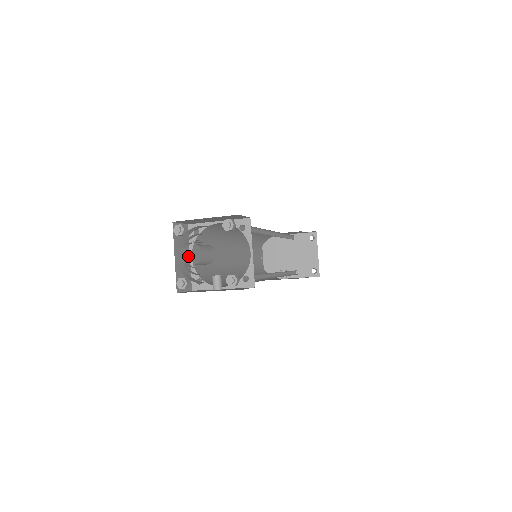
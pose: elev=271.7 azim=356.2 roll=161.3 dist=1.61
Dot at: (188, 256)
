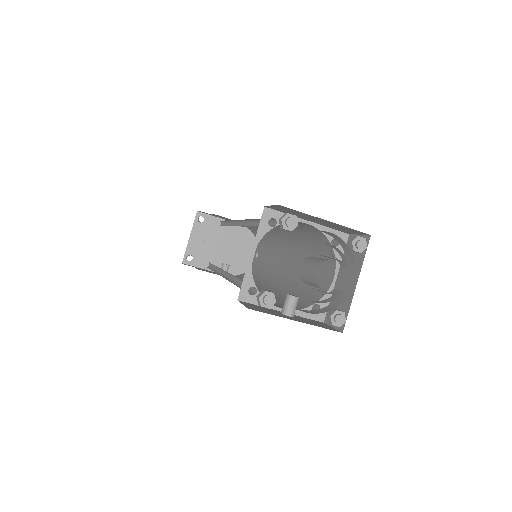
Dot at: (252, 251)
